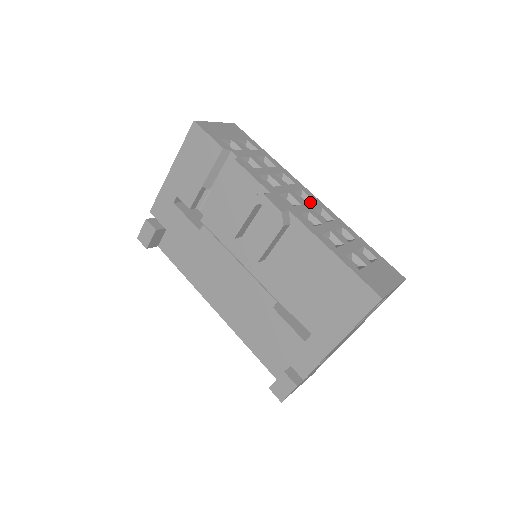
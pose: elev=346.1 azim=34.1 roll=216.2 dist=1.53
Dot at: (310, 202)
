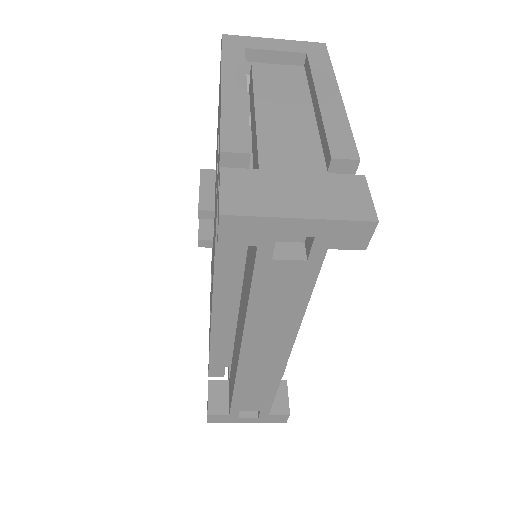
Dot at: occluded
